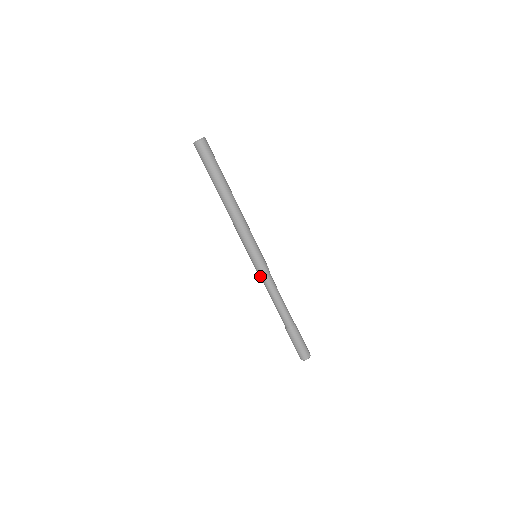
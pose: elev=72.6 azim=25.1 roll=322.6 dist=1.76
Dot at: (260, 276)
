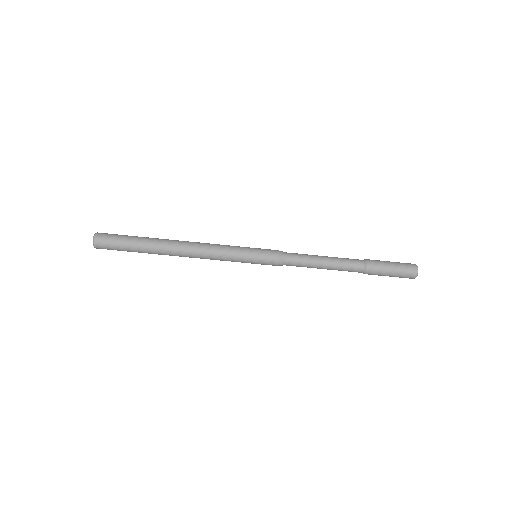
Dot at: (282, 262)
